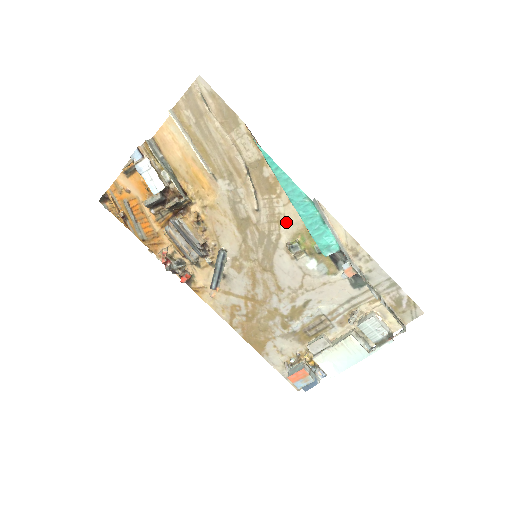
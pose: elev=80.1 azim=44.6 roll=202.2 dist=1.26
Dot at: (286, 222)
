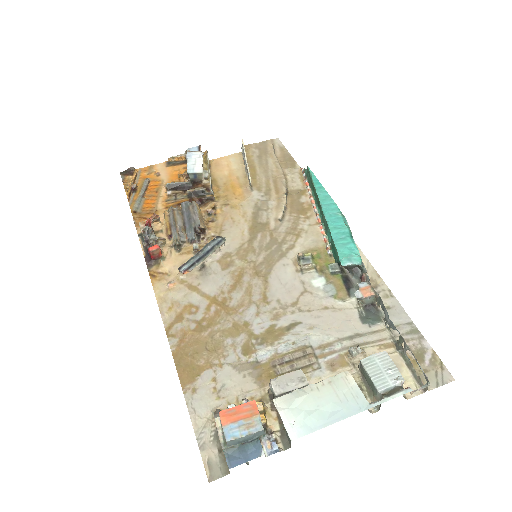
Dot at: (306, 237)
